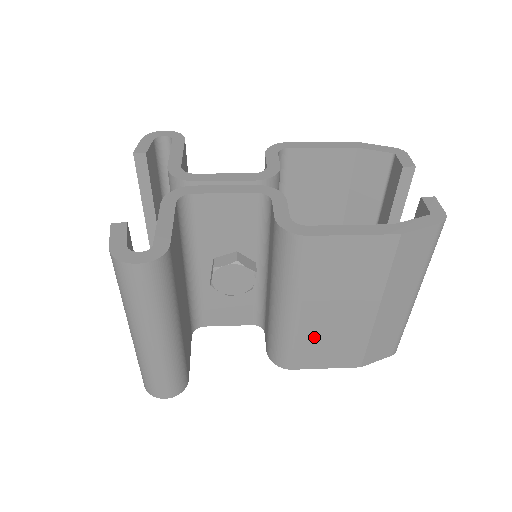
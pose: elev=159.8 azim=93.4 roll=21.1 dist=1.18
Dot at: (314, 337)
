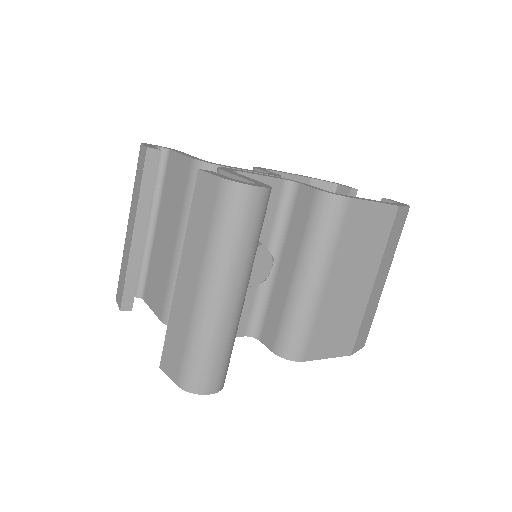
Dot at: (329, 316)
